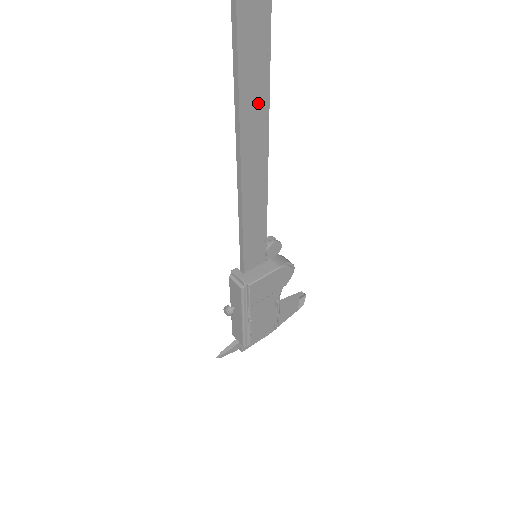
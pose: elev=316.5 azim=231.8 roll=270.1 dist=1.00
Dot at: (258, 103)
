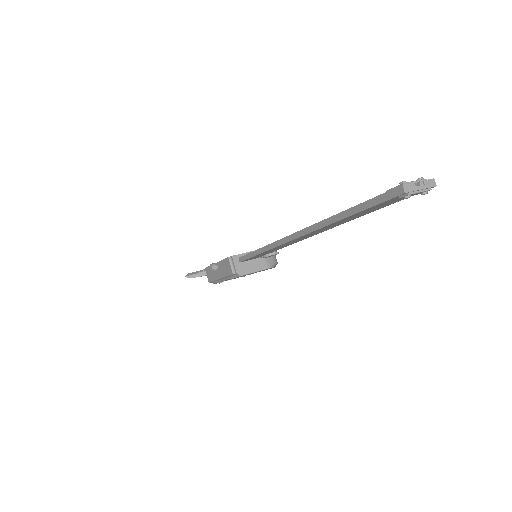
Dot at: (328, 228)
